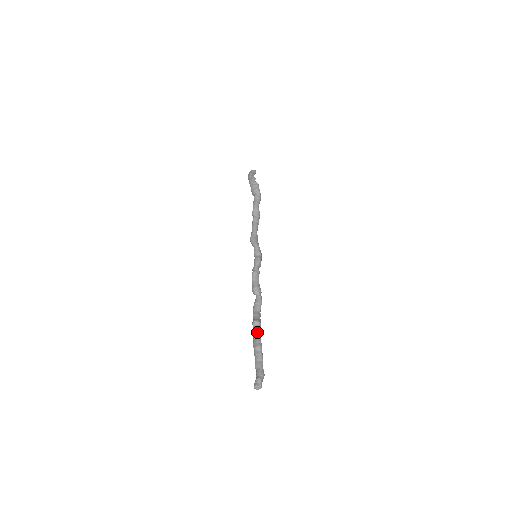
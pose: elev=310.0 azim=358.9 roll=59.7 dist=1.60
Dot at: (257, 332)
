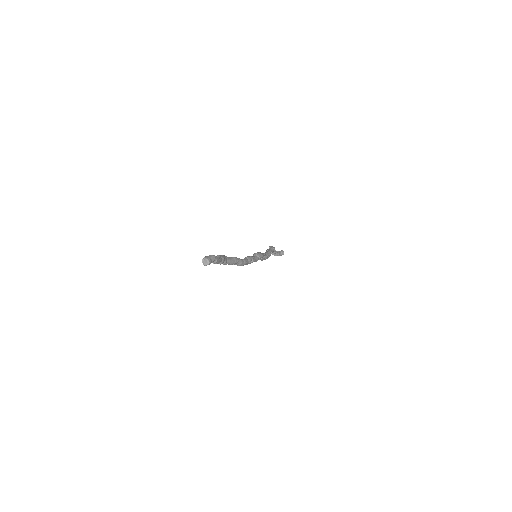
Dot at: occluded
